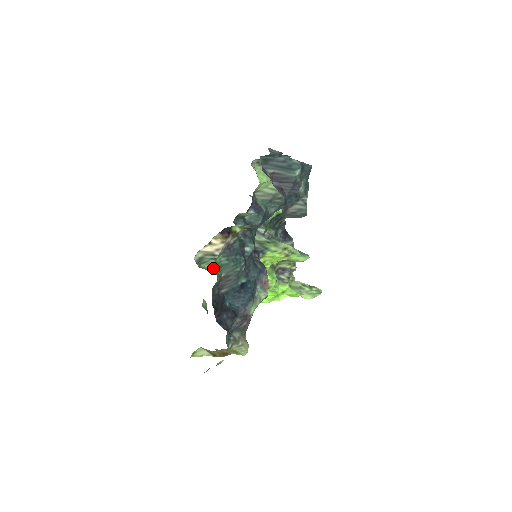
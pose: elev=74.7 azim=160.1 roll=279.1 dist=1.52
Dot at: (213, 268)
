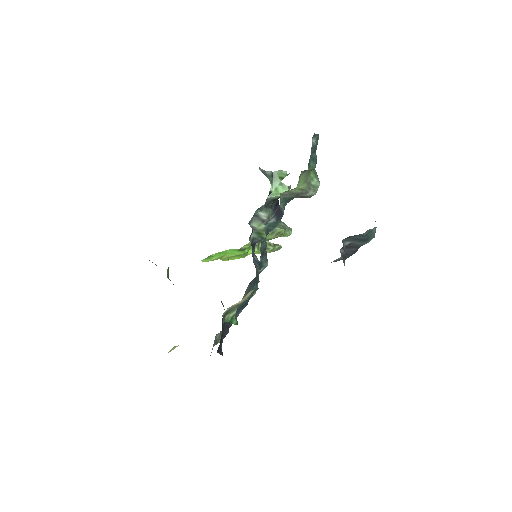
Dot at: occluded
